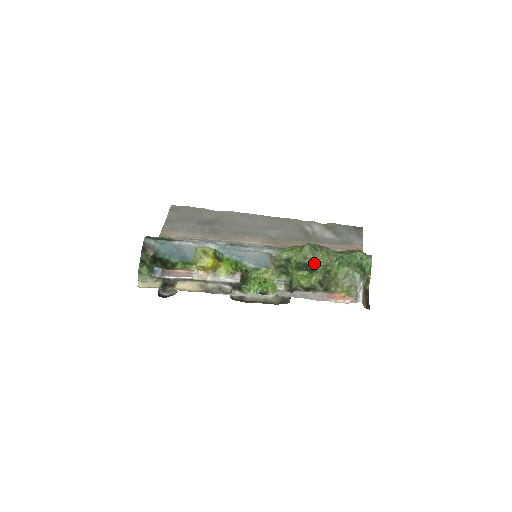
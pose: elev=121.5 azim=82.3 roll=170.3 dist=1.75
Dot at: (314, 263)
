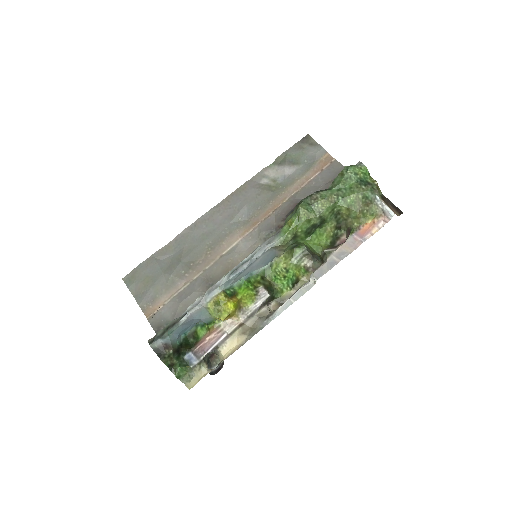
Dot at: (320, 218)
